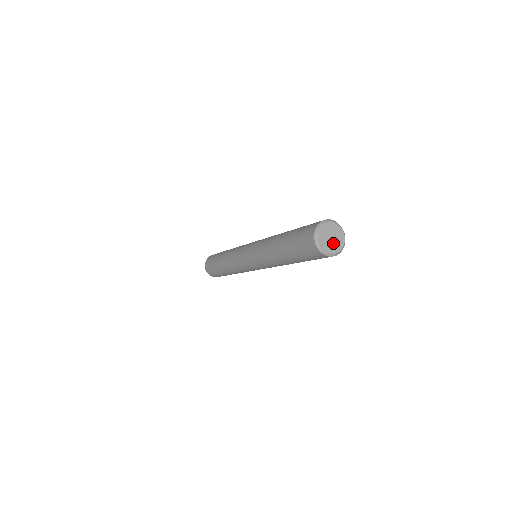
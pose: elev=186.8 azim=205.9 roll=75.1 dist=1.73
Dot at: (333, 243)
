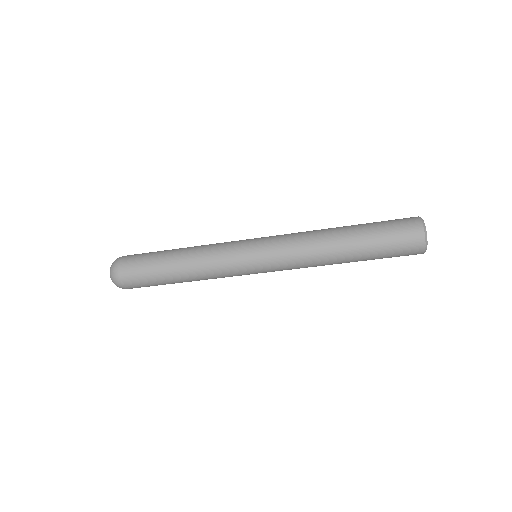
Dot at: occluded
